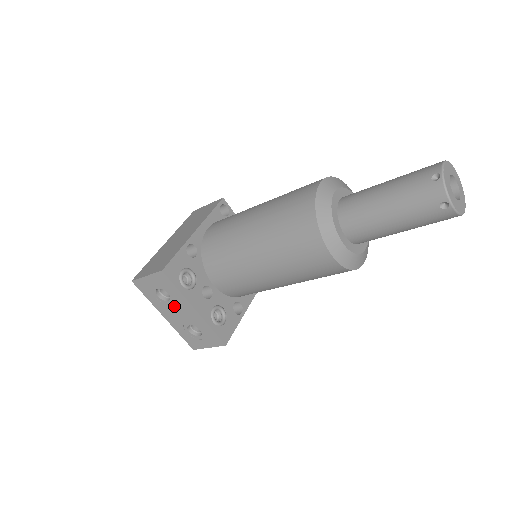
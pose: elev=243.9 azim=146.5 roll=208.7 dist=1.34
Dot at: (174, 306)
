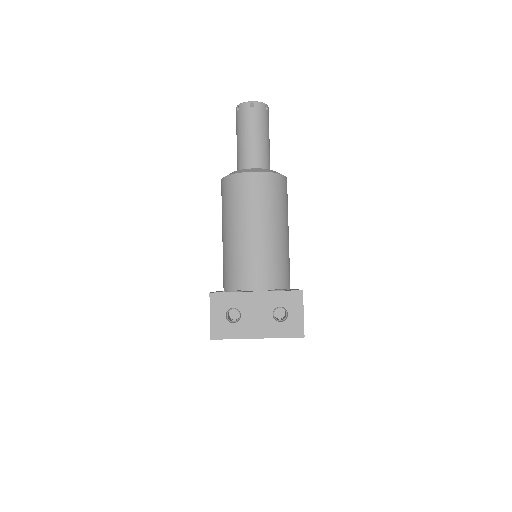
Dot at: (248, 313)
